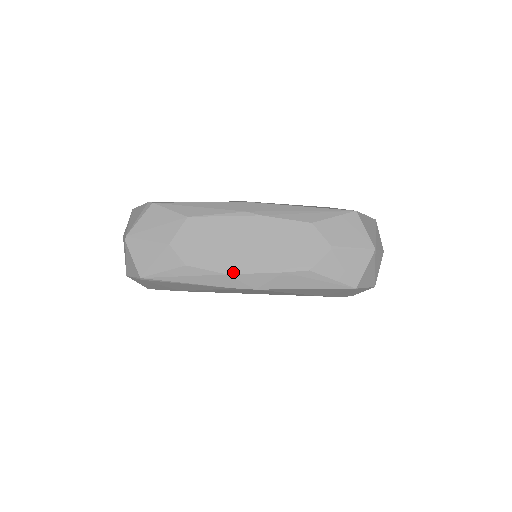
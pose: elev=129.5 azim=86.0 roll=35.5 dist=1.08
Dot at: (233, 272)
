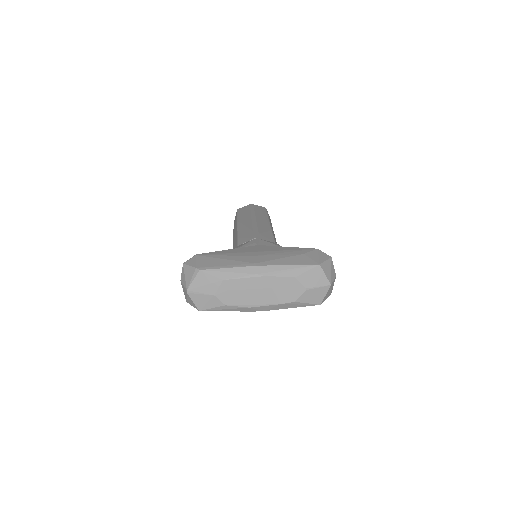
Dot at: (252, 306)
